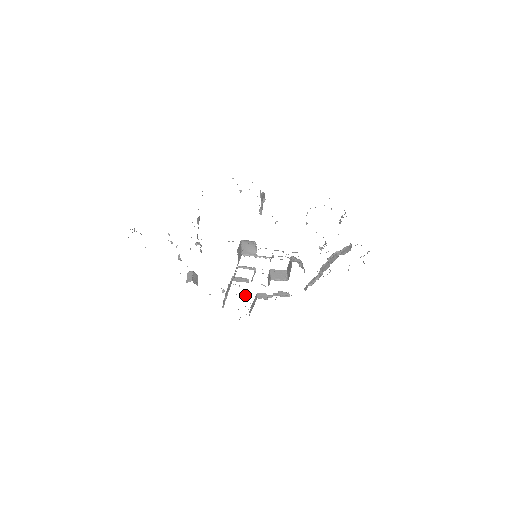
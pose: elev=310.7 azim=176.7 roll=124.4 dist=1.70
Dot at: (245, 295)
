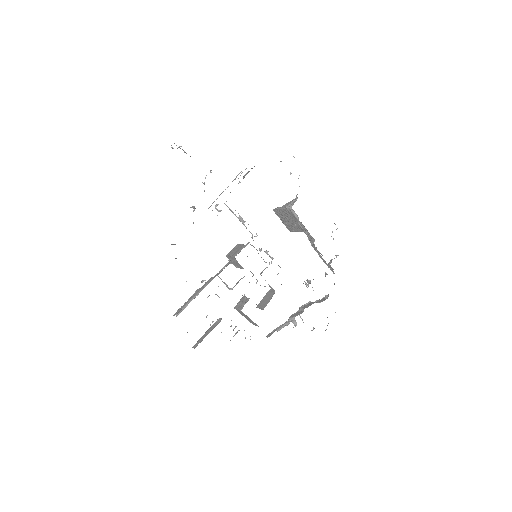
Dot at: occluded
